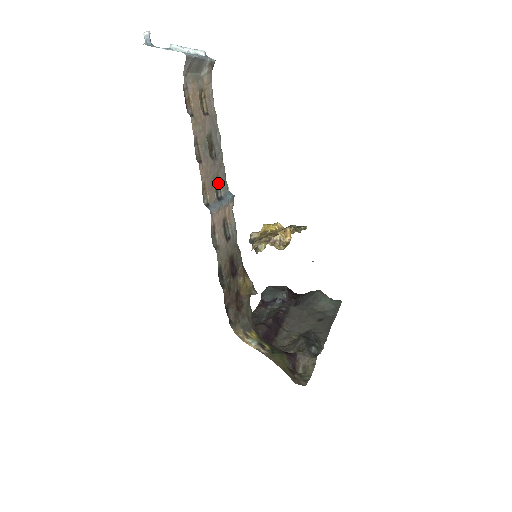
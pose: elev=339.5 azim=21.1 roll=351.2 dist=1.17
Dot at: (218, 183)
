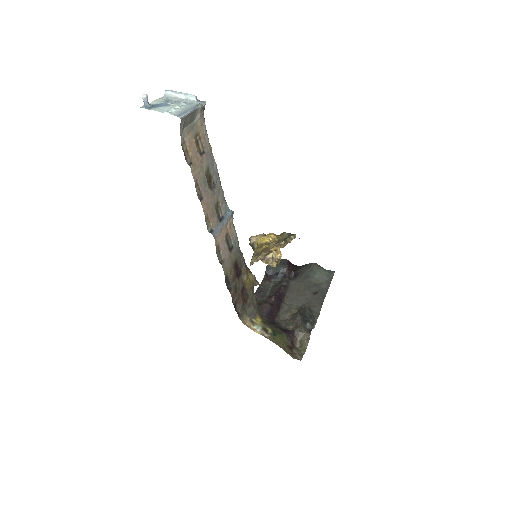
Dot at: (218, 206)
